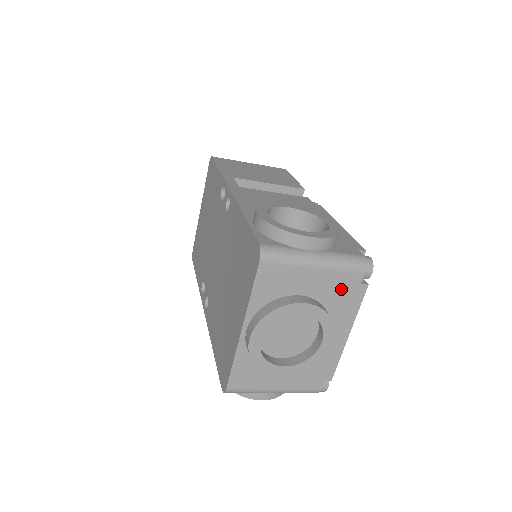
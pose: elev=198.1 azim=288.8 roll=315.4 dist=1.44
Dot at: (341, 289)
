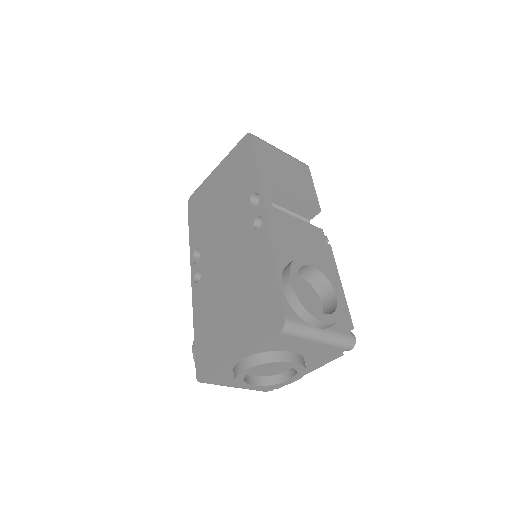
Dot at: (323, 354)
